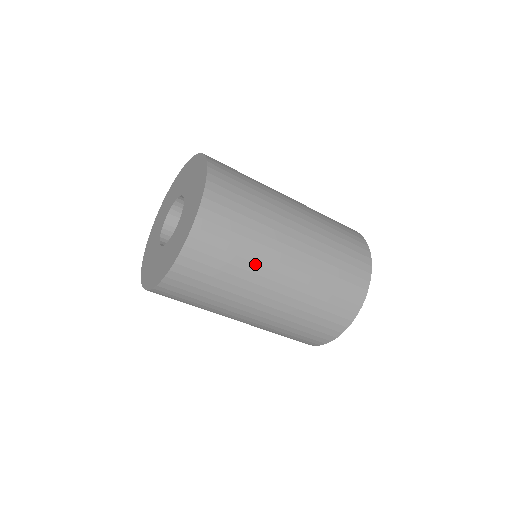
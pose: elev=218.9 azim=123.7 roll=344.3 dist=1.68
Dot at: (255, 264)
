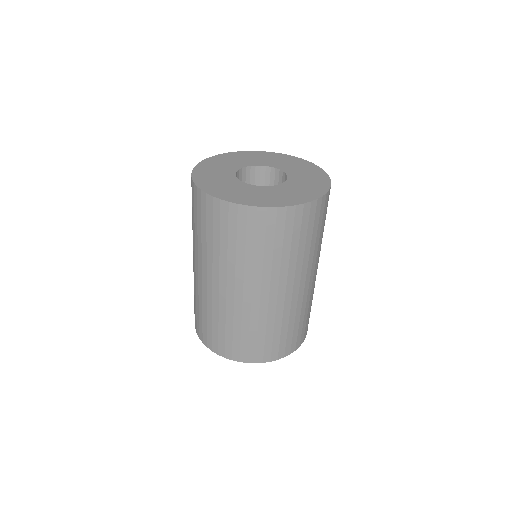
Dot at: (295, 264)
